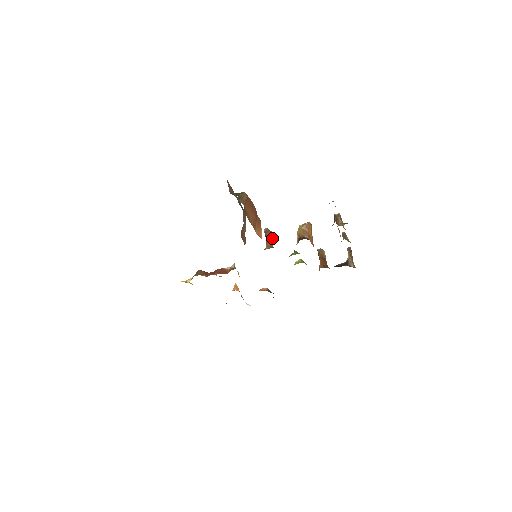
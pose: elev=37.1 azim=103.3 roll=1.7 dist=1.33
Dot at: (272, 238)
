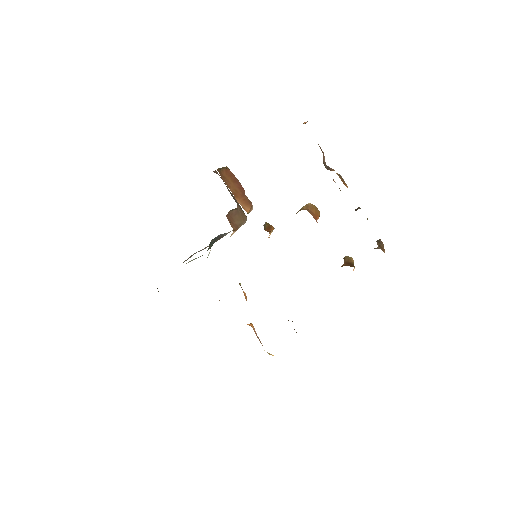
Dot at: (271, 228)
